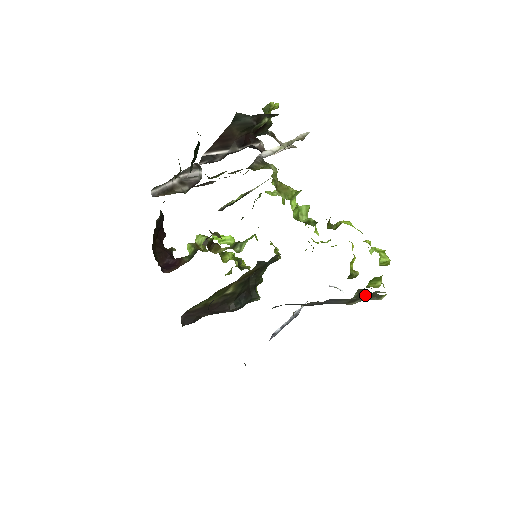
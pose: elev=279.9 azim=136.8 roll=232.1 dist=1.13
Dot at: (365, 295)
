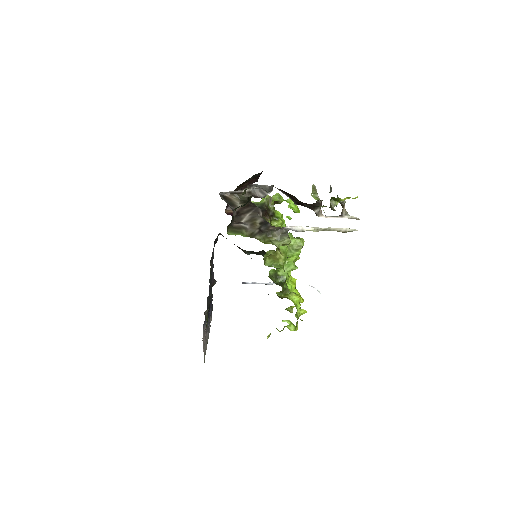
Dot at: occluded
